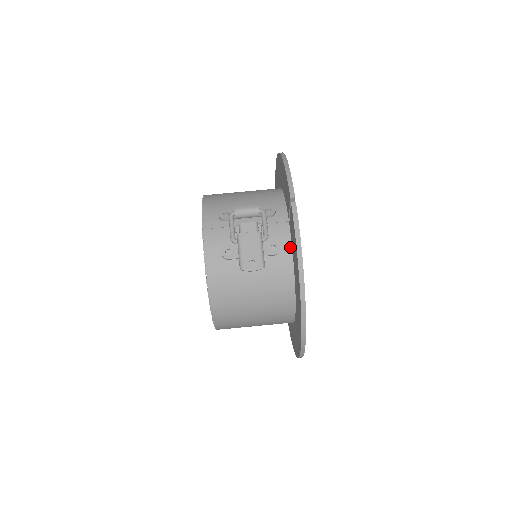
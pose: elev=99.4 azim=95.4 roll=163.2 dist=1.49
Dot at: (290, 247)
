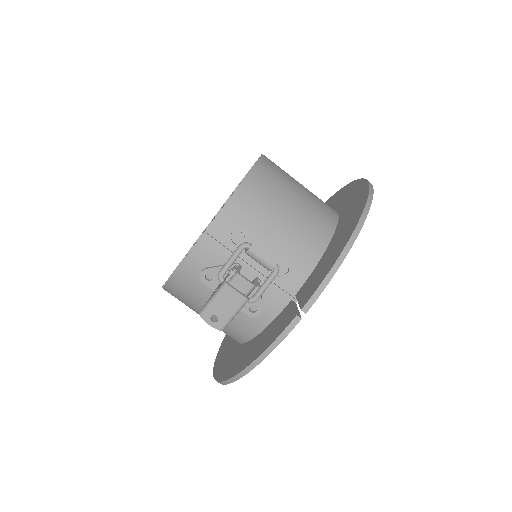
Dot at: (271, 320)
